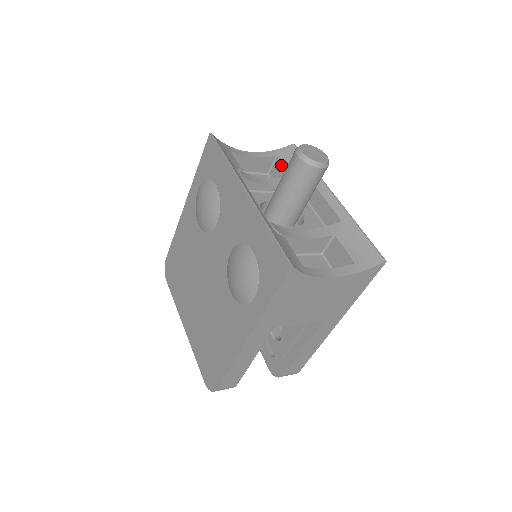
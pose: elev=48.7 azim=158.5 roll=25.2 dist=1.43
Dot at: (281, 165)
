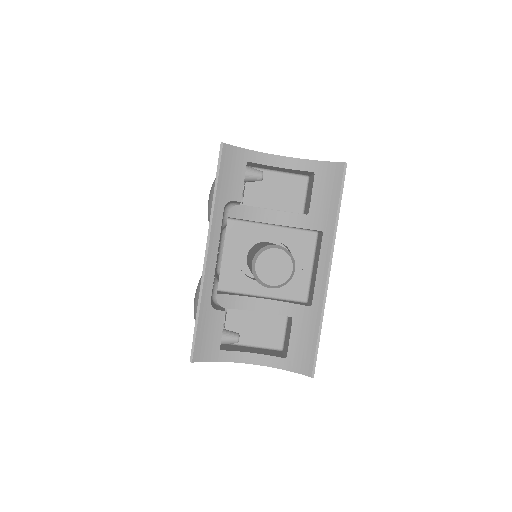
Dot at: (311, 188)
